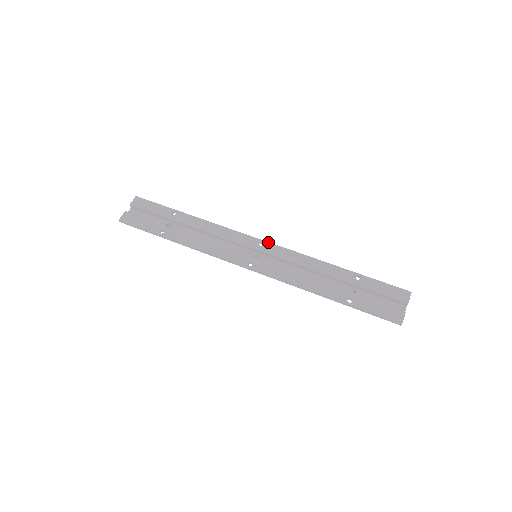
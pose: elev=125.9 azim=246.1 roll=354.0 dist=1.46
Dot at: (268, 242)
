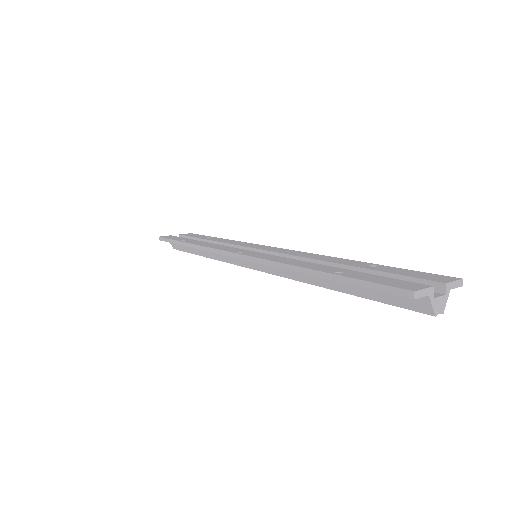
Dot at: (280, 248)
